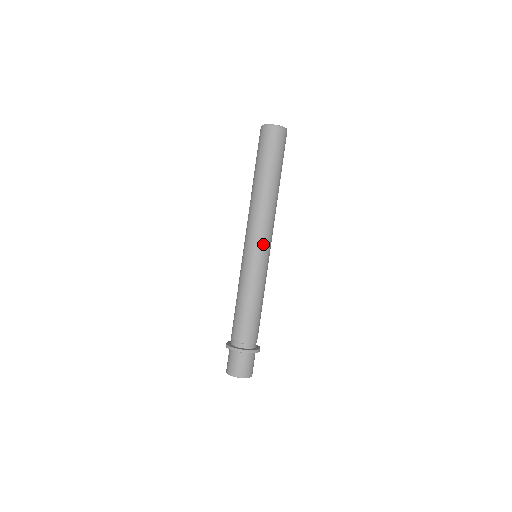
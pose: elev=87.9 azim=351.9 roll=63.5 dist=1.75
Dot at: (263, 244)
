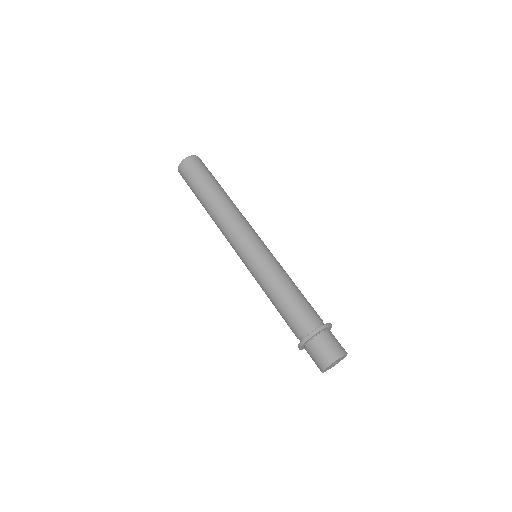
Dot at: (260, 238)
